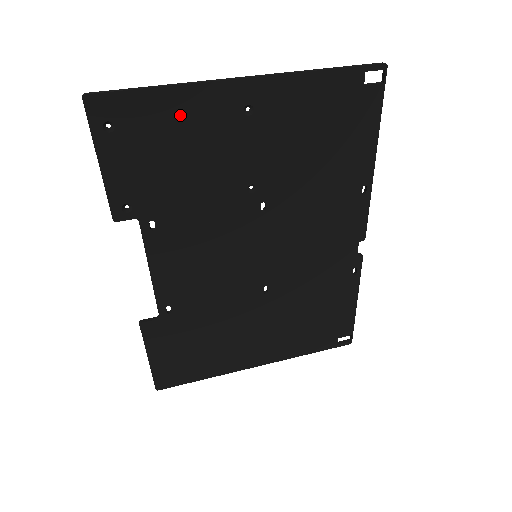
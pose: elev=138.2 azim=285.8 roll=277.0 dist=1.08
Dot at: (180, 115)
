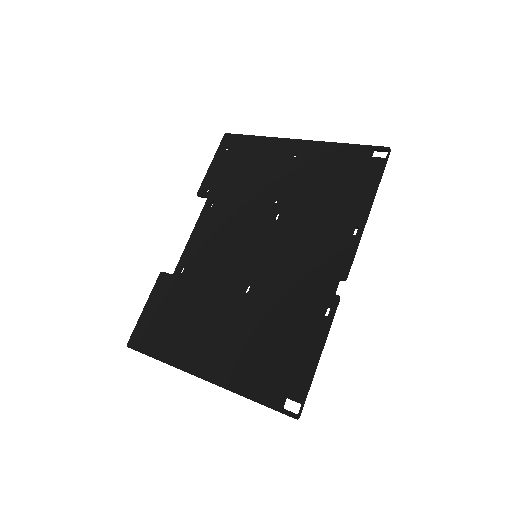
Dot at: (259, 150)
